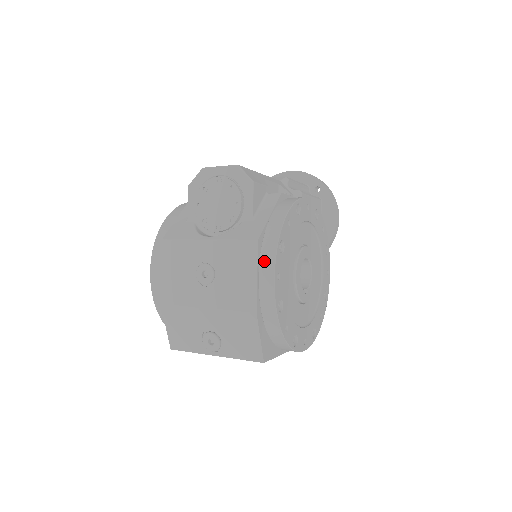
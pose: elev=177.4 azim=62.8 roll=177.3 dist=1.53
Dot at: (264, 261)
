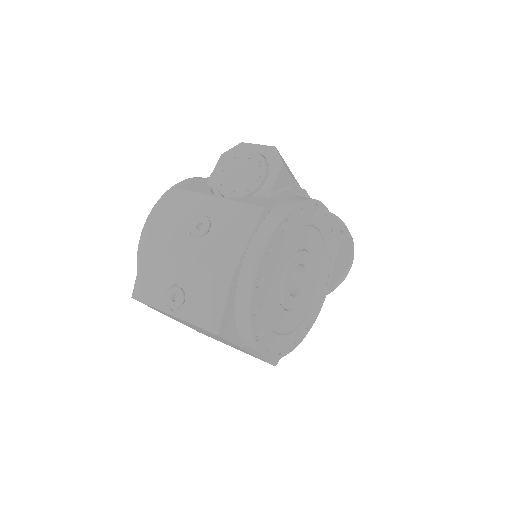
Dot at: (262, 229)
